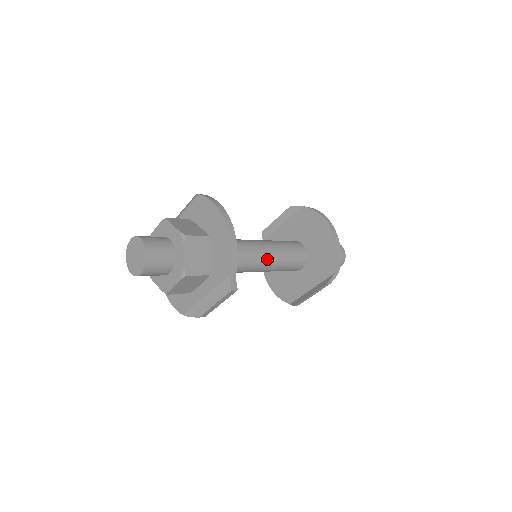
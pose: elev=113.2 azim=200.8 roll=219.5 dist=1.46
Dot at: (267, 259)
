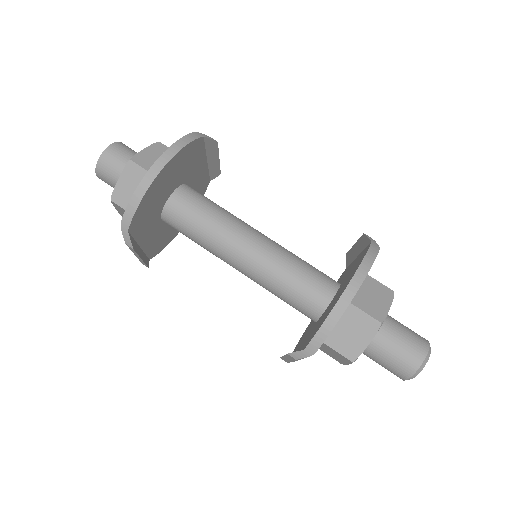
Dot at: (249, 264)
